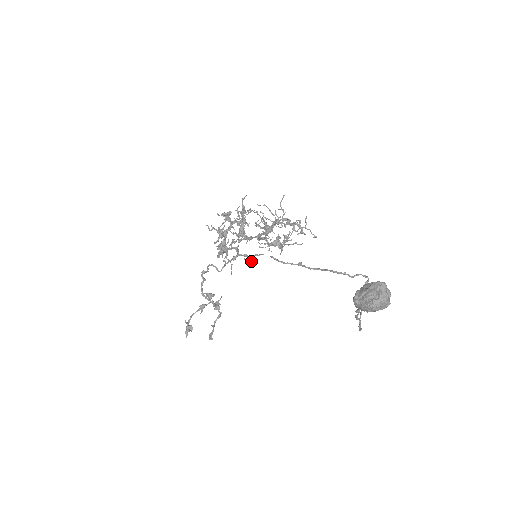
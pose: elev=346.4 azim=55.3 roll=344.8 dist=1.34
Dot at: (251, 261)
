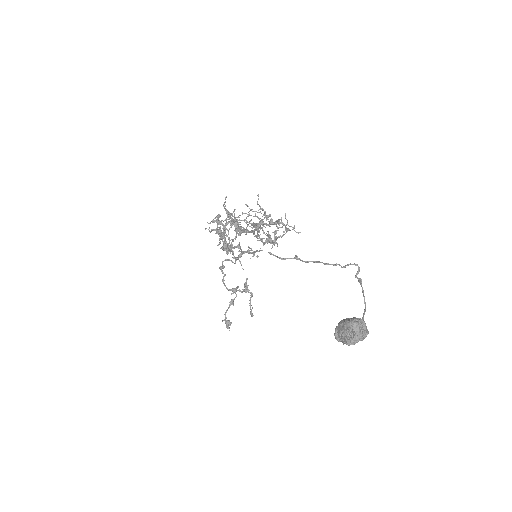
Dot at: occluded
